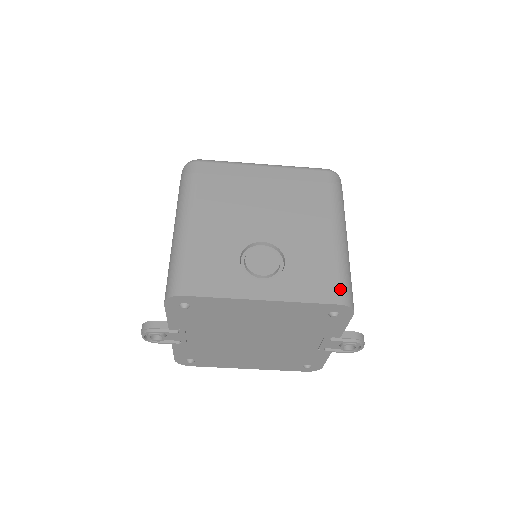
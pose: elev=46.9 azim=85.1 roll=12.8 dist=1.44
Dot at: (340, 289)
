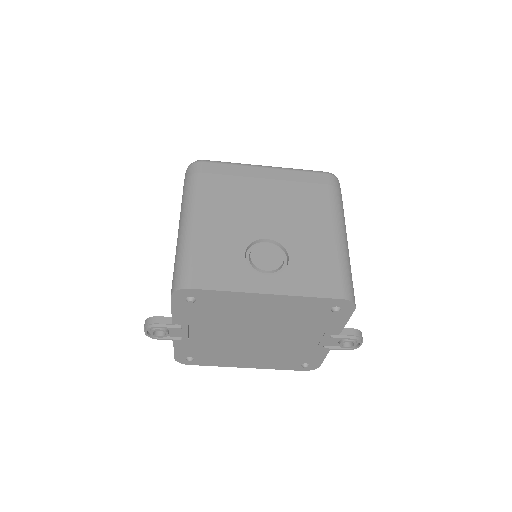
Dot at: (342, 284)
